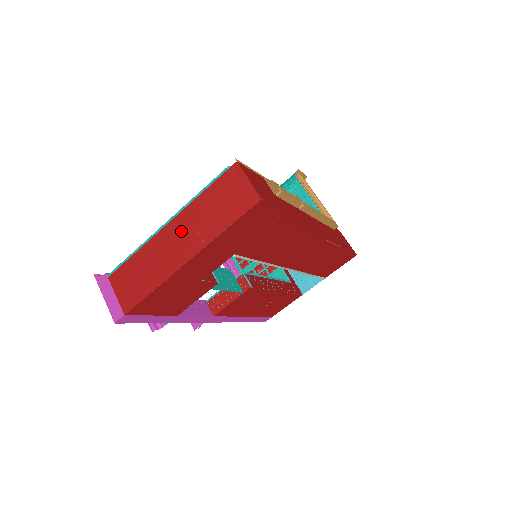
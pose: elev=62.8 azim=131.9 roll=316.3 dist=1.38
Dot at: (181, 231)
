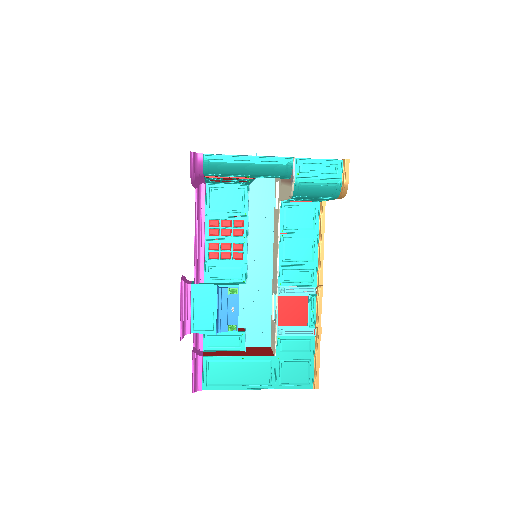
Dot at: occluded
